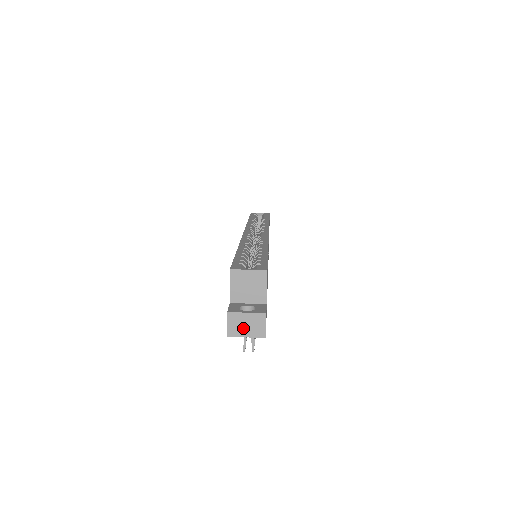
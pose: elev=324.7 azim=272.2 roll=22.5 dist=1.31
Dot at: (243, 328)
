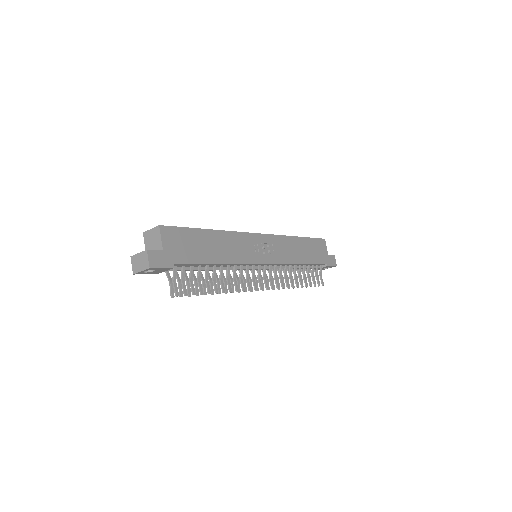
Dot at: (139, 265)
